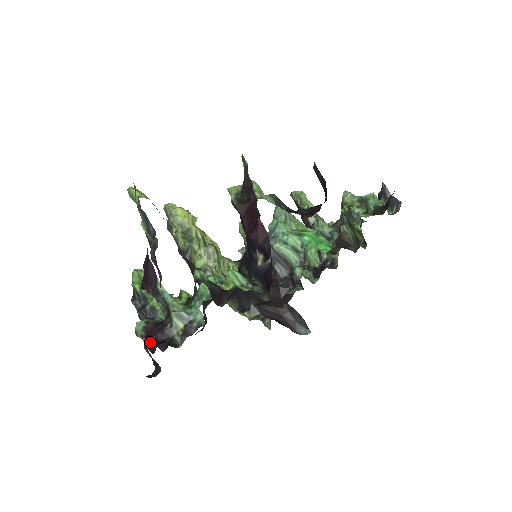
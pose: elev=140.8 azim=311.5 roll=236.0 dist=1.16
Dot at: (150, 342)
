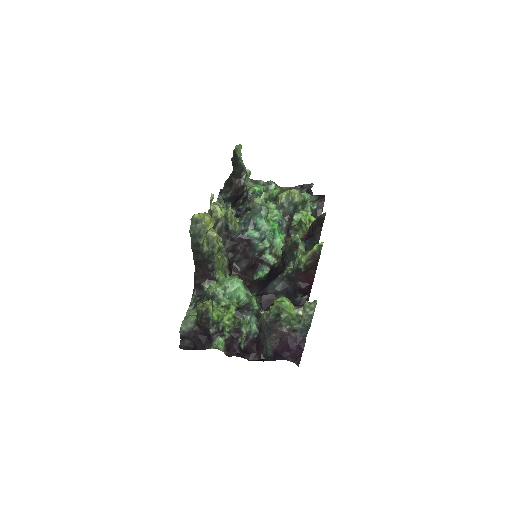
Dot at: (228, 351)
